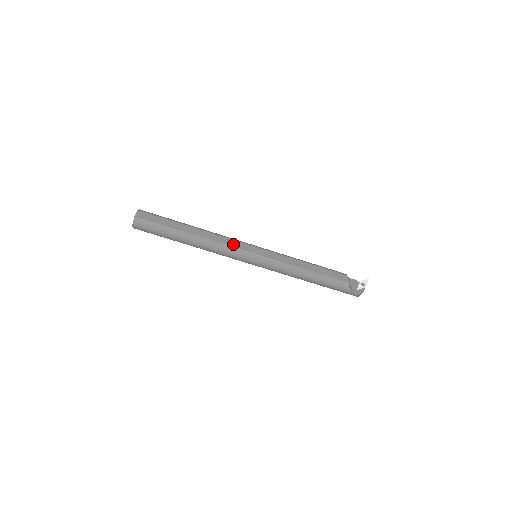
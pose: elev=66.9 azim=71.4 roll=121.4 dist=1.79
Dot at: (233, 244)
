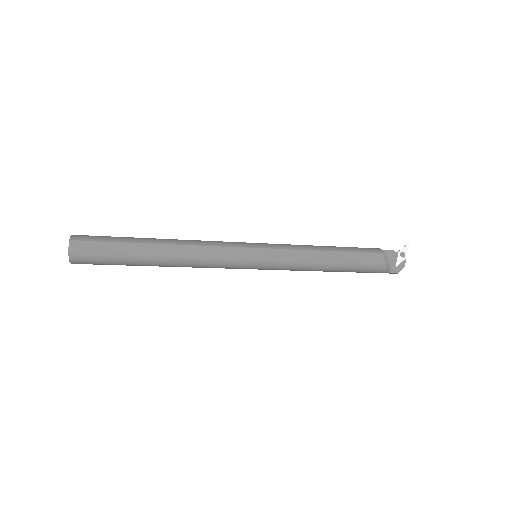
Dot at: (222, 254)
